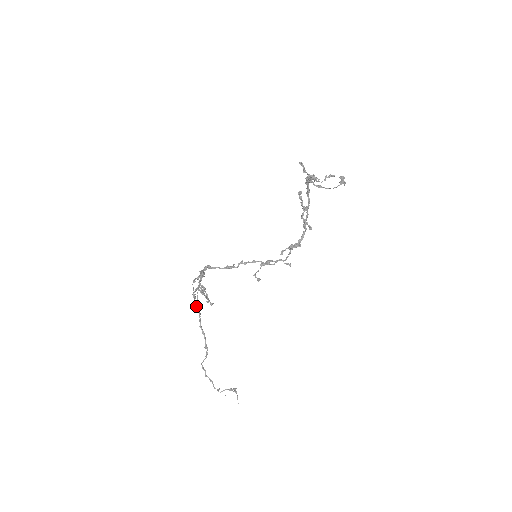
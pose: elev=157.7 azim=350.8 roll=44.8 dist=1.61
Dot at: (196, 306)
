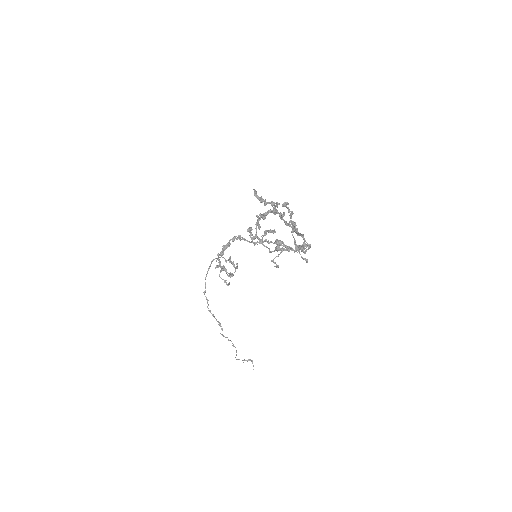
Dot at: (204, 293)
